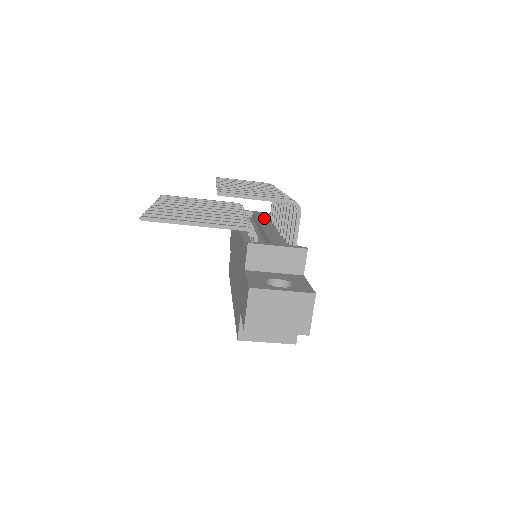
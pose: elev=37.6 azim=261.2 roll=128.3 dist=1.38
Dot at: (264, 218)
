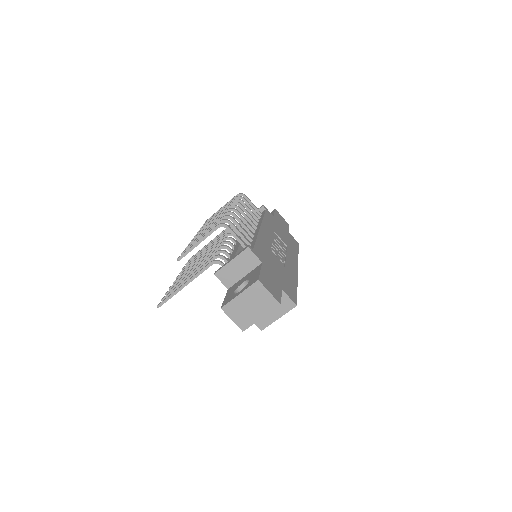
Dot at: occluded
